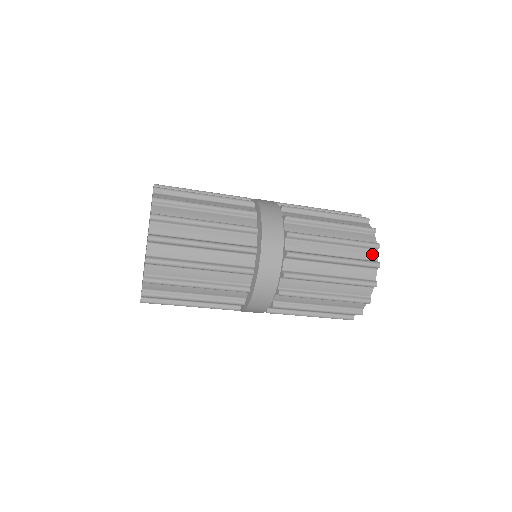
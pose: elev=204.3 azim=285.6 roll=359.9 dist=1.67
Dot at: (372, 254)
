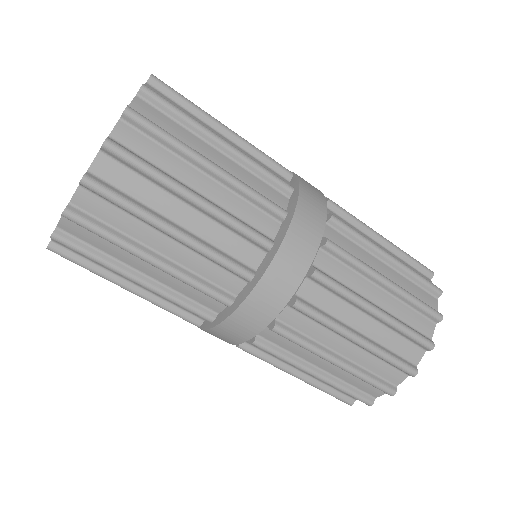
Dot at: occluded
